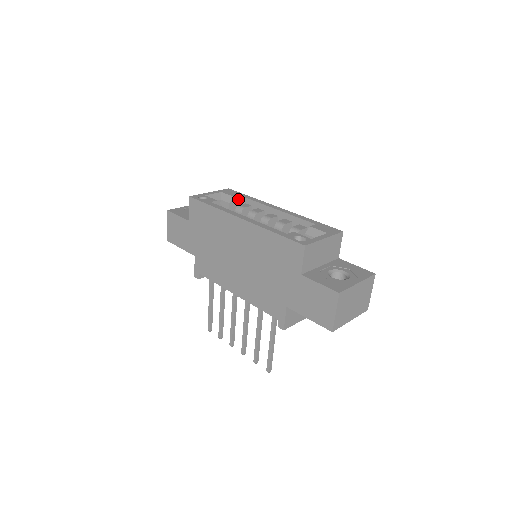
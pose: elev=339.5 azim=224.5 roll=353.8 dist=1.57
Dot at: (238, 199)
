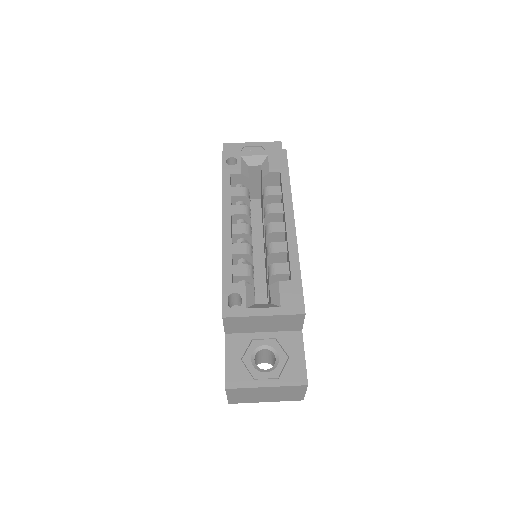
Dot at: (277, 175)
